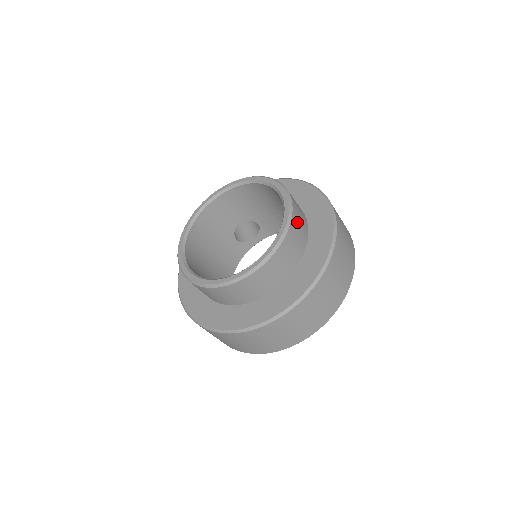
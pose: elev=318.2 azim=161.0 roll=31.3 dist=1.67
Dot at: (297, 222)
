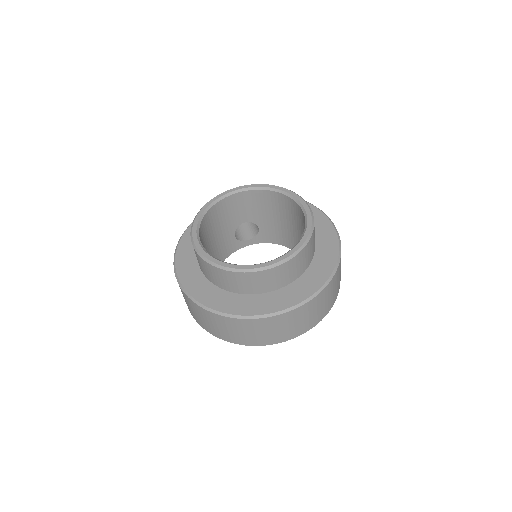
Dot at: (313, 239)
